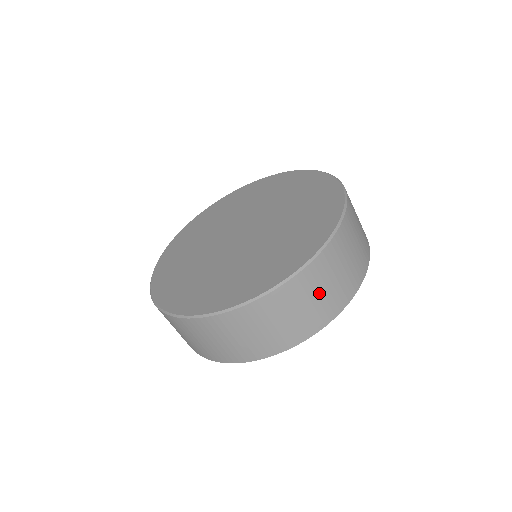
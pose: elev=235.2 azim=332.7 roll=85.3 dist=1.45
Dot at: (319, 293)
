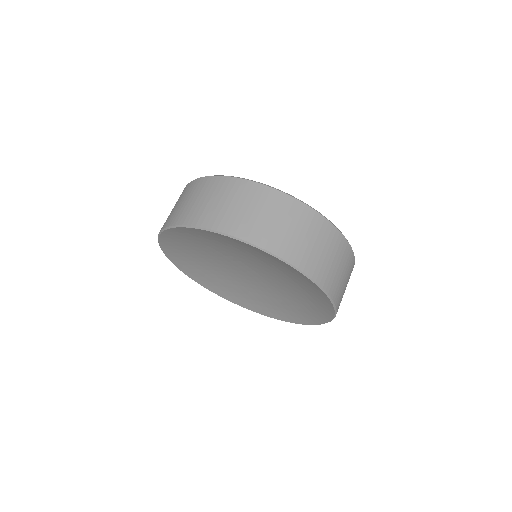
Dot at: (346, 284)
